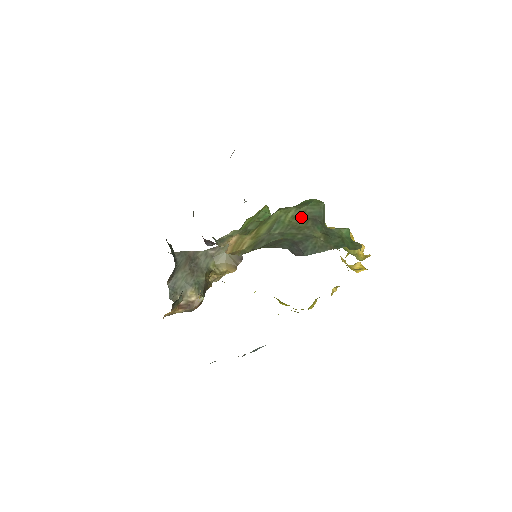
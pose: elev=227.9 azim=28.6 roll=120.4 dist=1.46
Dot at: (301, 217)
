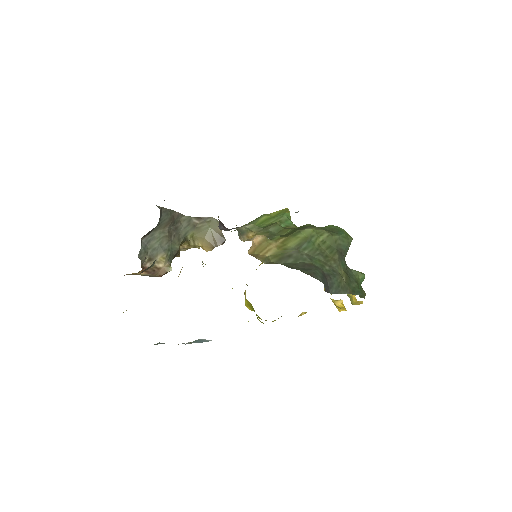
Dot at: (331, 245)
